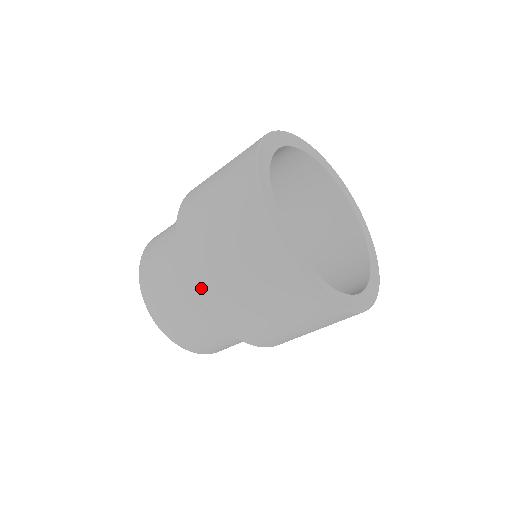
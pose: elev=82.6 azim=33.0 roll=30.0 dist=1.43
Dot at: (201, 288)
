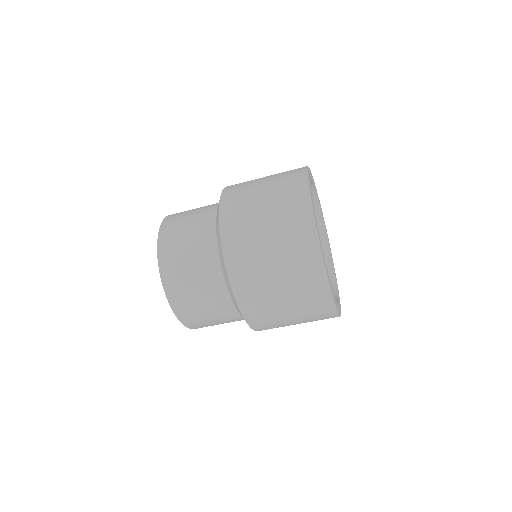
Dot at: (241, 288)
